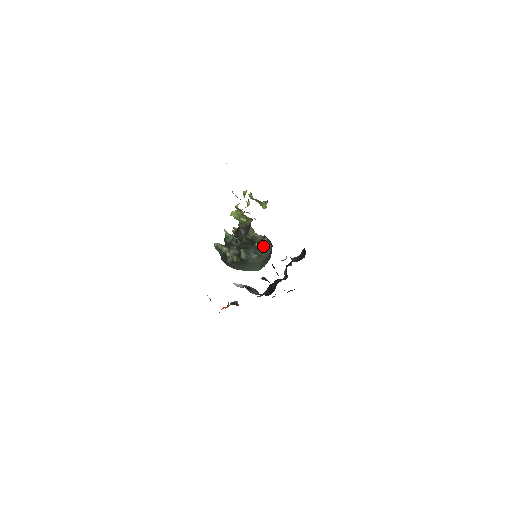
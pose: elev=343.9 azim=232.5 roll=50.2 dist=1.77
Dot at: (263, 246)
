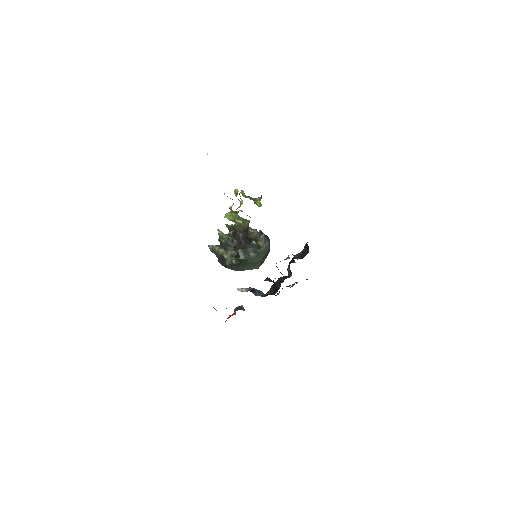
Dot at: (261, 243)
